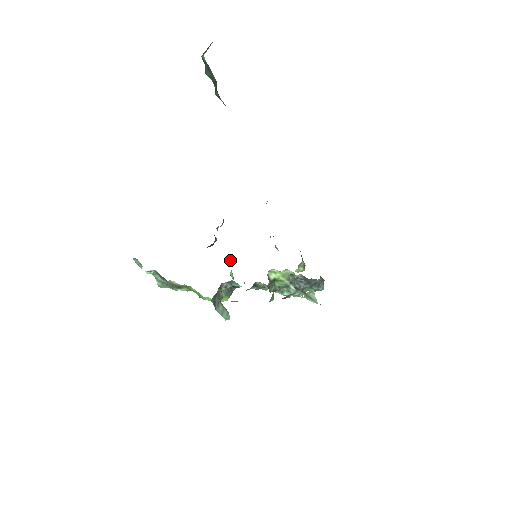
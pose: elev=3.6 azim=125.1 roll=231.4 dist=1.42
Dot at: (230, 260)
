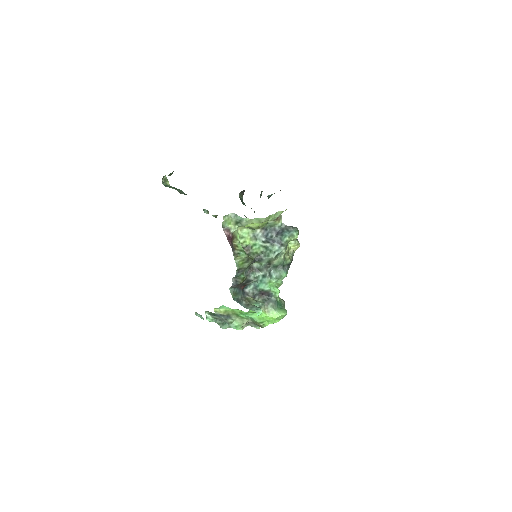
Dot at: occluded
